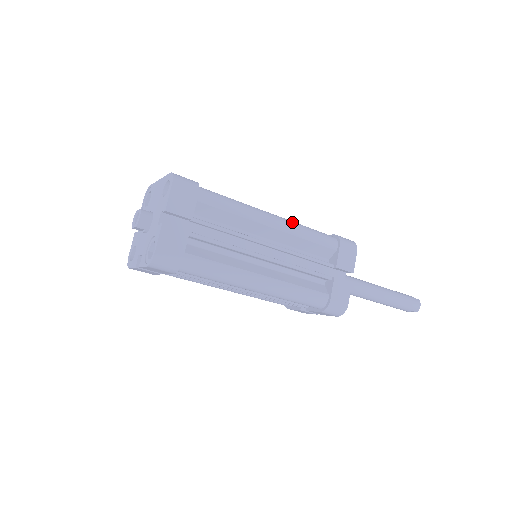
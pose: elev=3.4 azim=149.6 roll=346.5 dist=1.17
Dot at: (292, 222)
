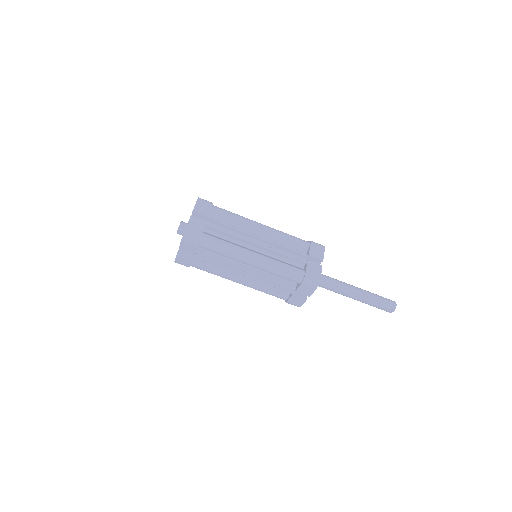
Dot at: (275, 229)
